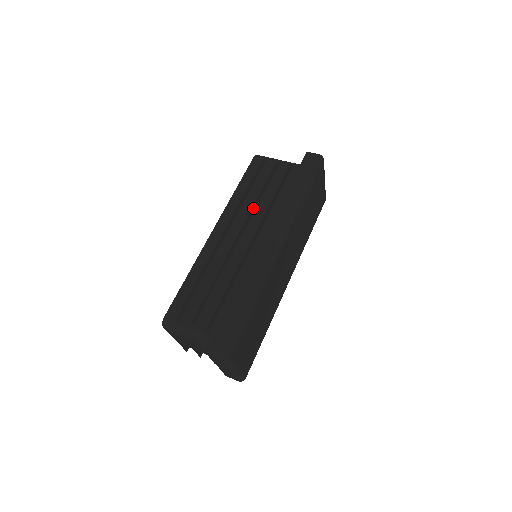
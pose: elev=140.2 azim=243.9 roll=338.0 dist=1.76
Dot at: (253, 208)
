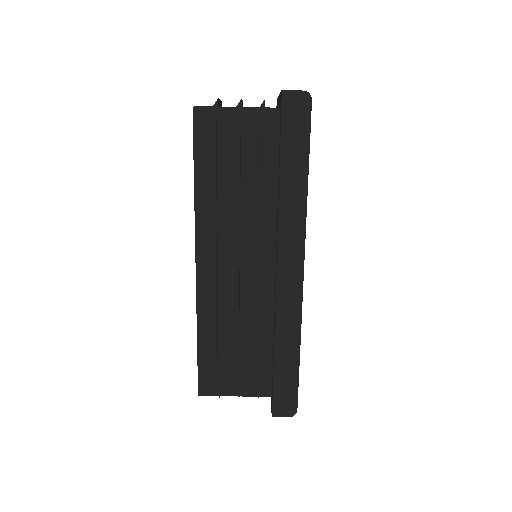
Dot at: (239, 222)
